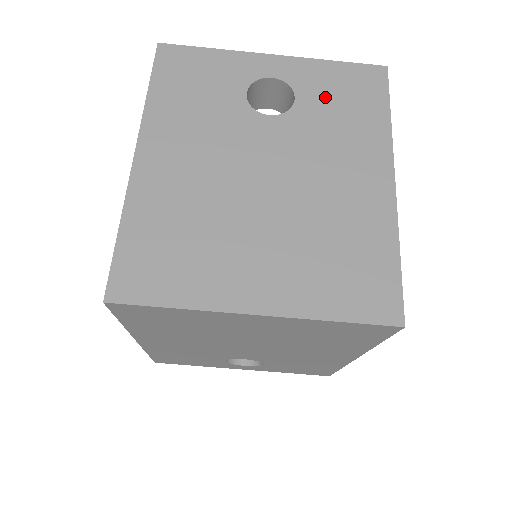
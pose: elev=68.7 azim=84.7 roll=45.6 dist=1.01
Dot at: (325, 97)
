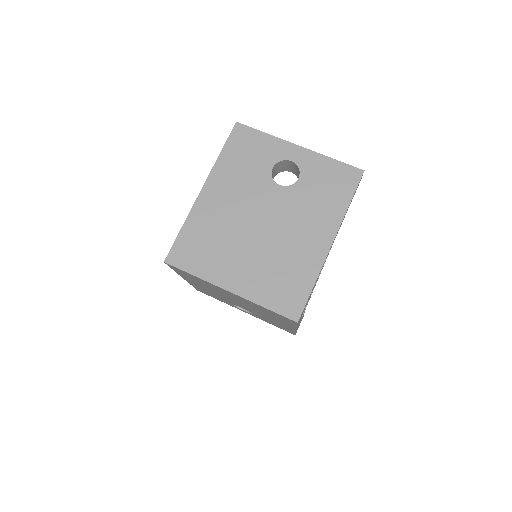
Dot at: (316, 182)
